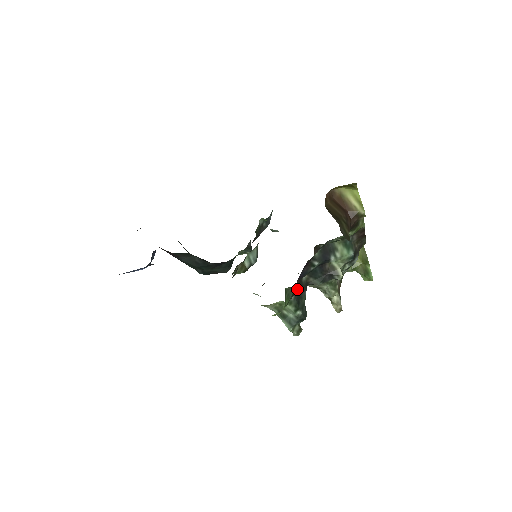
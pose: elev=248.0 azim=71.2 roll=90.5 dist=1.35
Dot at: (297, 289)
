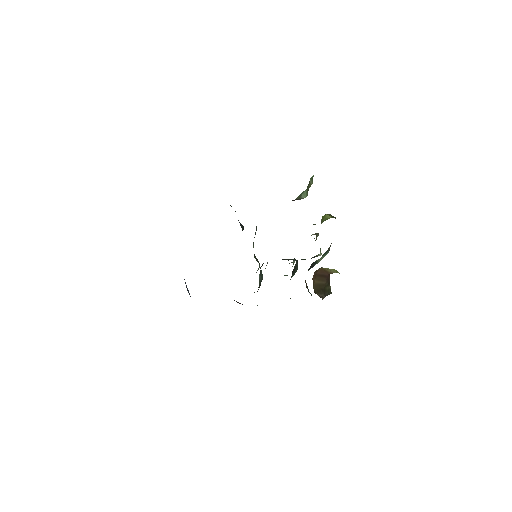
Dot at: (292, 273)
